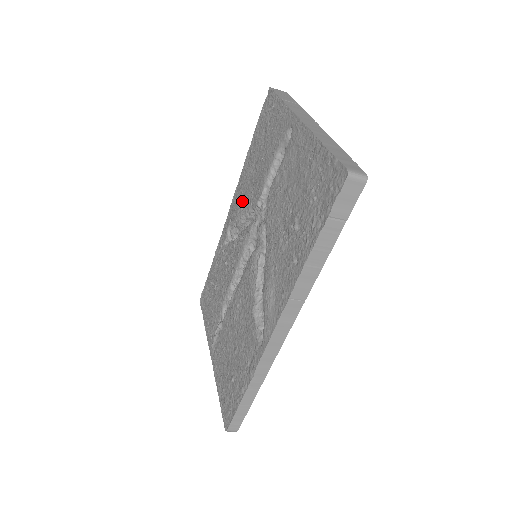
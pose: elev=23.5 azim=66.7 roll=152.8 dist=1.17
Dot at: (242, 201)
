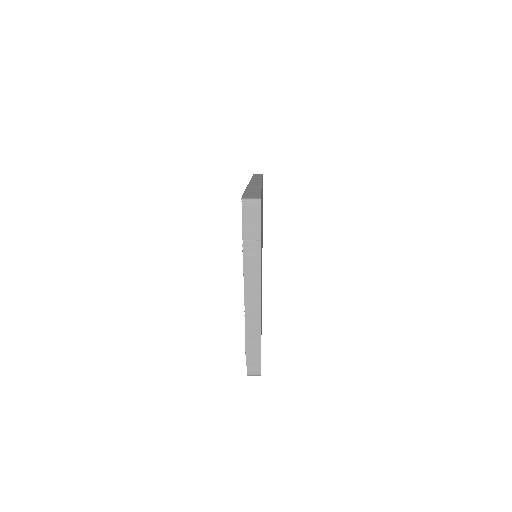
Dot at: occluded
